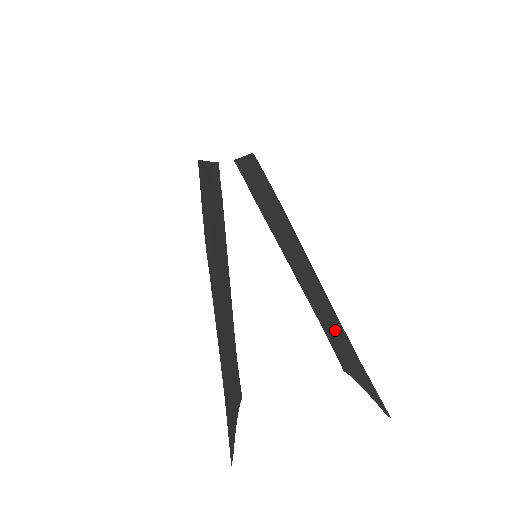
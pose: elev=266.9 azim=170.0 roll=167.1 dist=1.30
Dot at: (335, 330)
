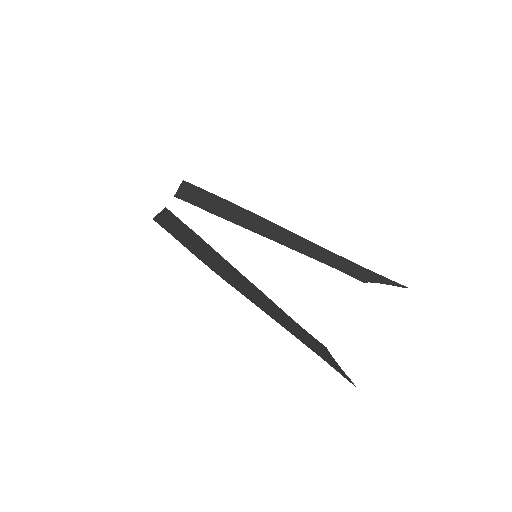
Dot at: (341, 263)
